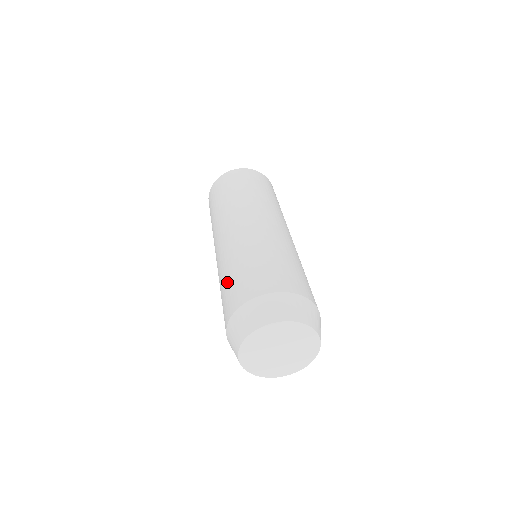
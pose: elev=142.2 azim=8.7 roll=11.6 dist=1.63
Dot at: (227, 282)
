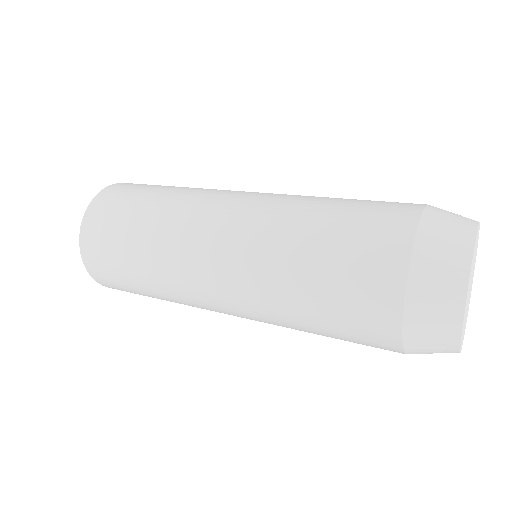
Dot at: (336, 221)
